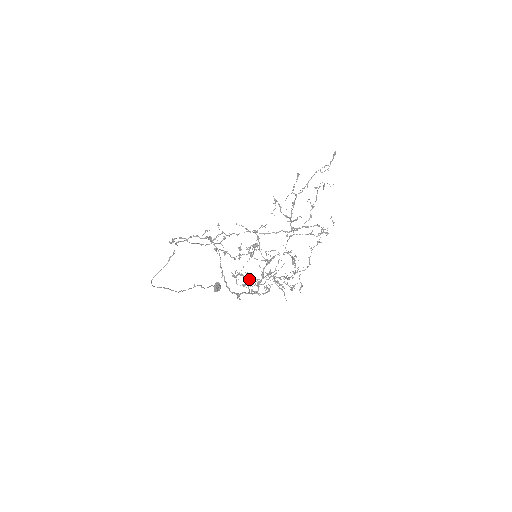
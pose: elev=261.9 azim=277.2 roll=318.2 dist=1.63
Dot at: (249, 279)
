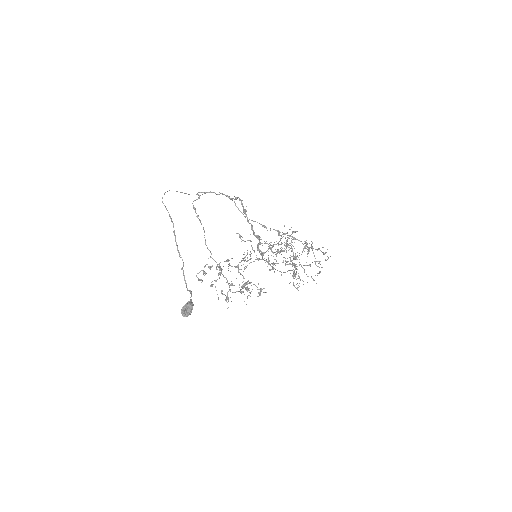
Dot at: (250, 241)
